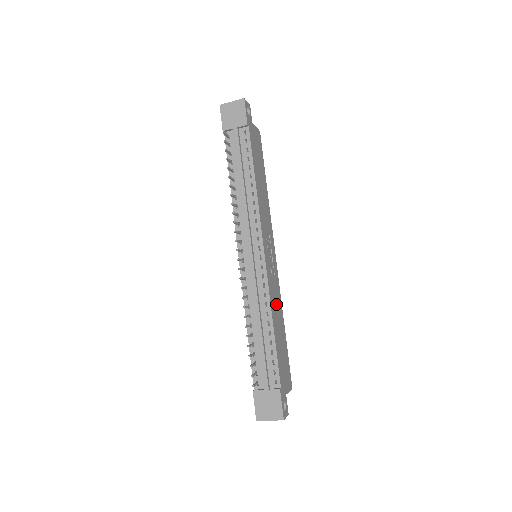
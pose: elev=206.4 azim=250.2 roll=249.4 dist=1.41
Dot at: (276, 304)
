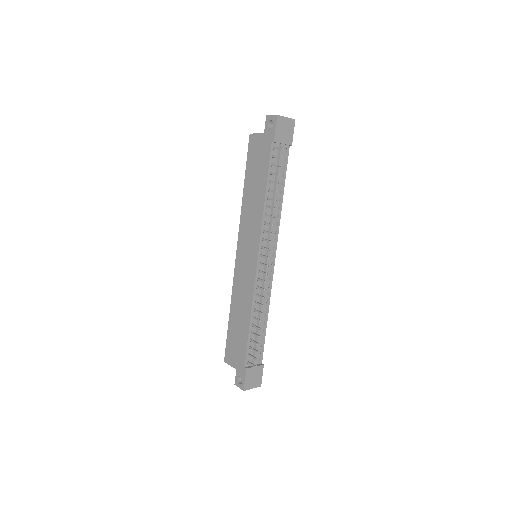
Dot at: occluded
